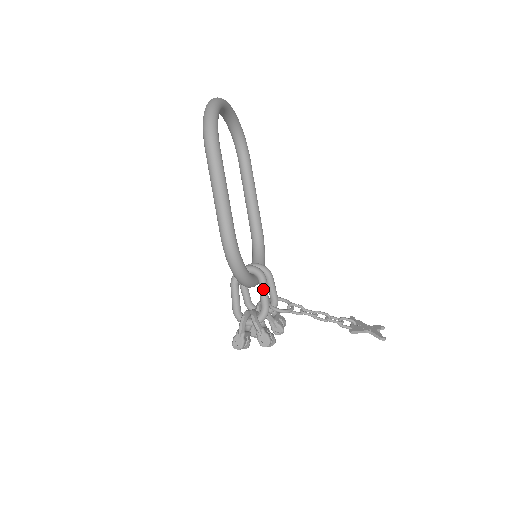
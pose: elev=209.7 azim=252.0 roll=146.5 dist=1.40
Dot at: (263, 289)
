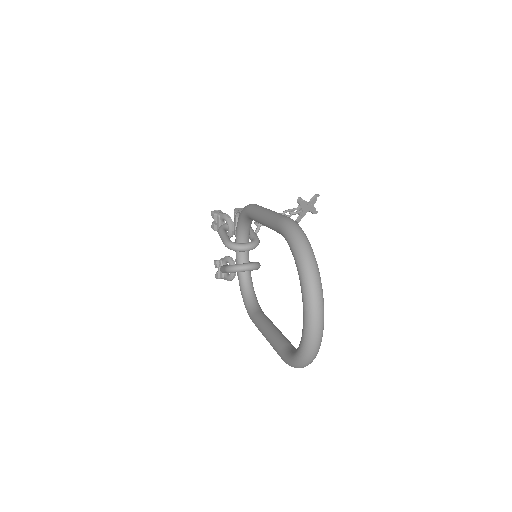
Dot at: occluded
